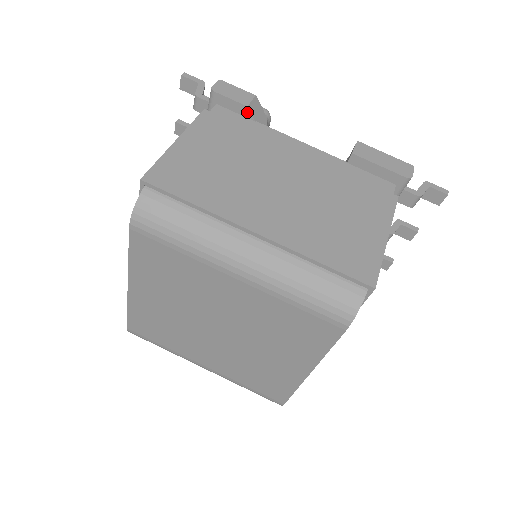
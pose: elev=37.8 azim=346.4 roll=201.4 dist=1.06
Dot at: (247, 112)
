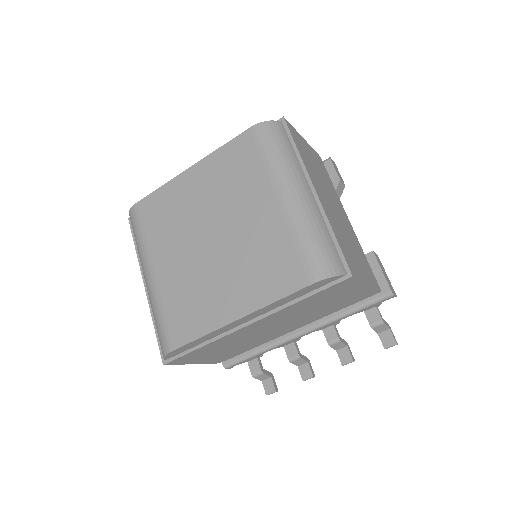
Dot at: (336, 183)
